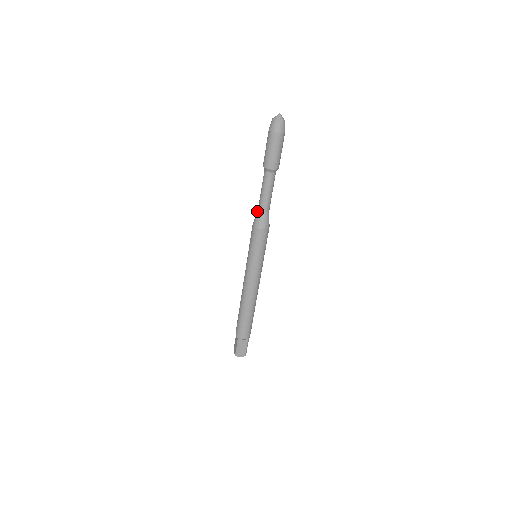
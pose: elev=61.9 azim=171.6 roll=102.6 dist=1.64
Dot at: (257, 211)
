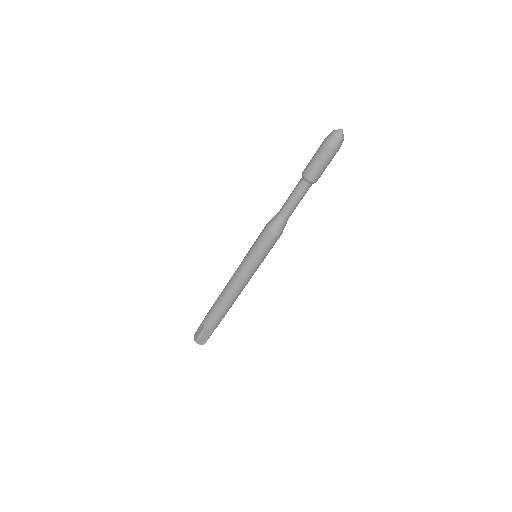
Dot at: (277, 214)
